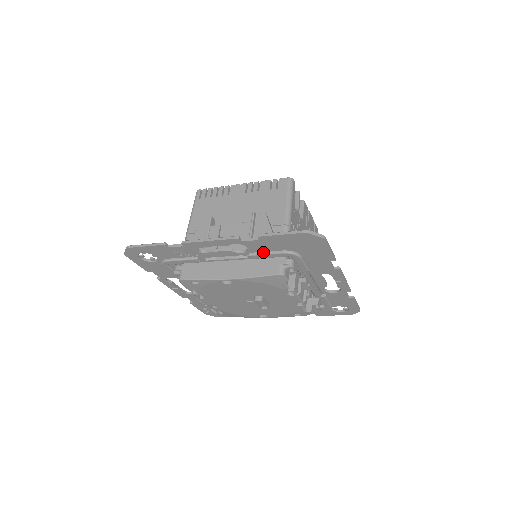
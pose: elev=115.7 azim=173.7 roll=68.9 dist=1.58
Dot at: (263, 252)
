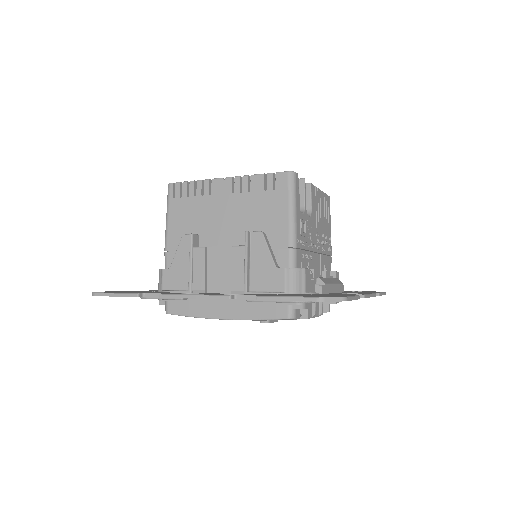
Dot at: occluded
